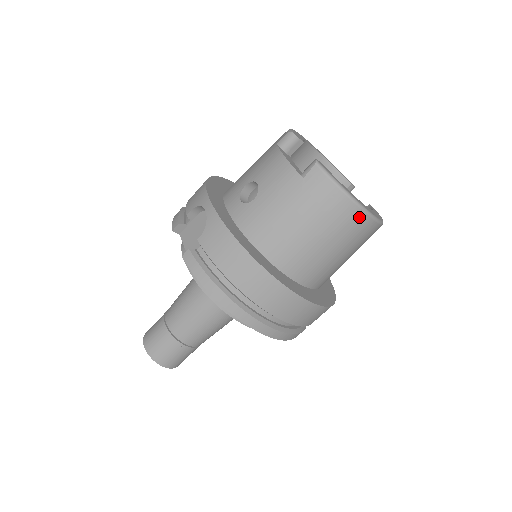
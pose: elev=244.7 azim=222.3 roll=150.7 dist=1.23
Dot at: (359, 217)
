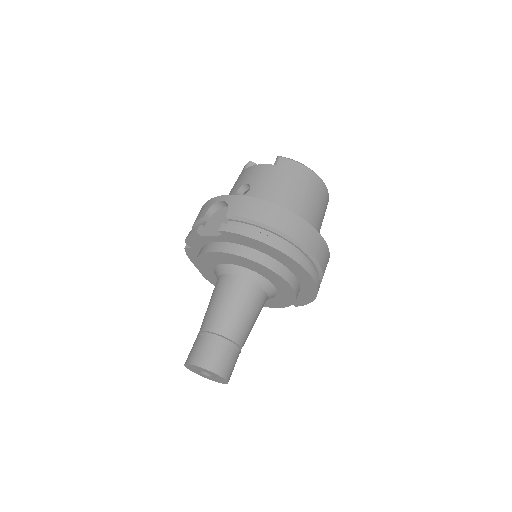
Dot at: (318, 181)
